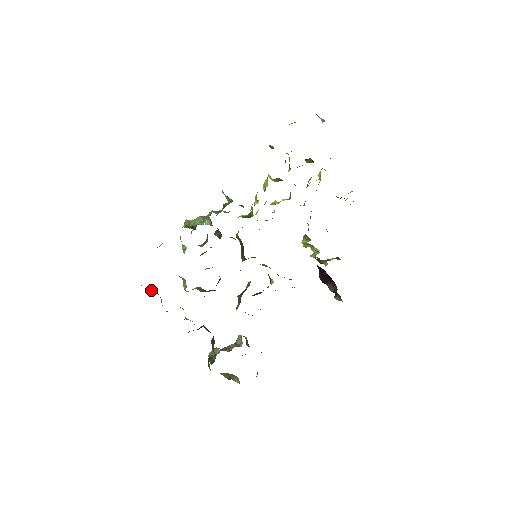
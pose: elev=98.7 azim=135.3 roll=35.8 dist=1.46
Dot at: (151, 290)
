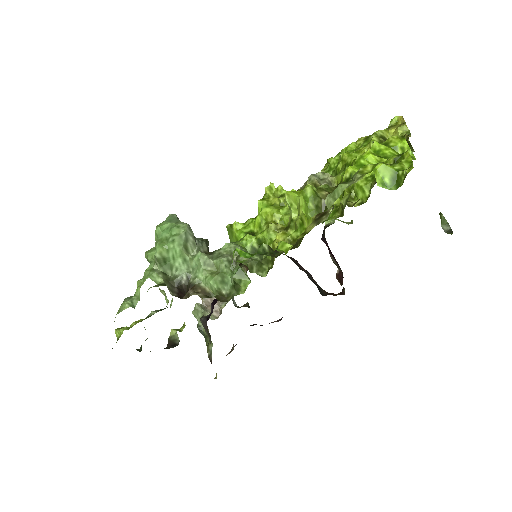
Dot at: occluded
